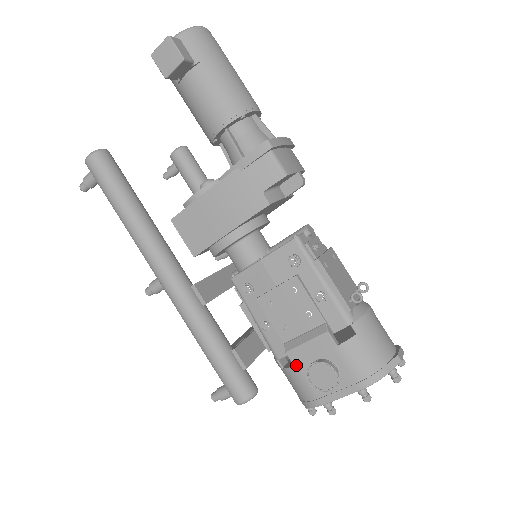
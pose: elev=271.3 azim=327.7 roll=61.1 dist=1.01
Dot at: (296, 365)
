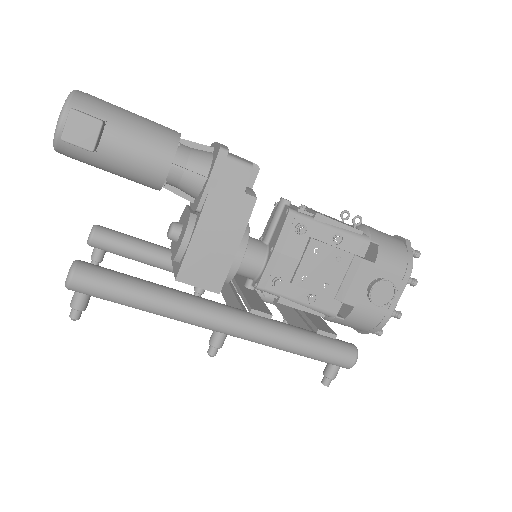
Dot at: (356, 305)
